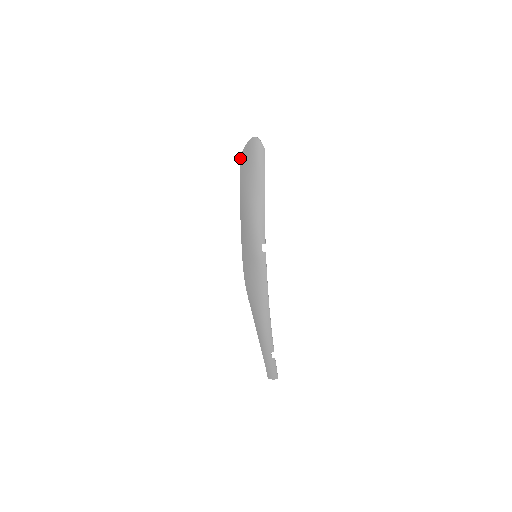
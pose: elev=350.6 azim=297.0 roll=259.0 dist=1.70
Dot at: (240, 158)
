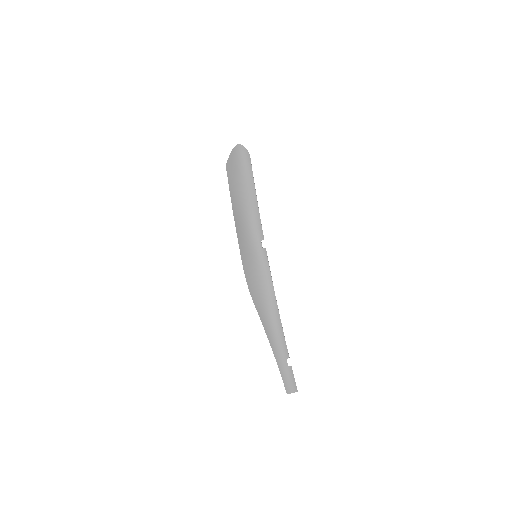
Dot at: (226, 167)
